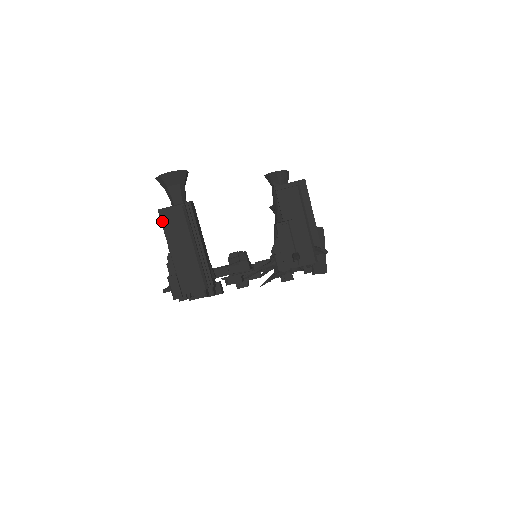
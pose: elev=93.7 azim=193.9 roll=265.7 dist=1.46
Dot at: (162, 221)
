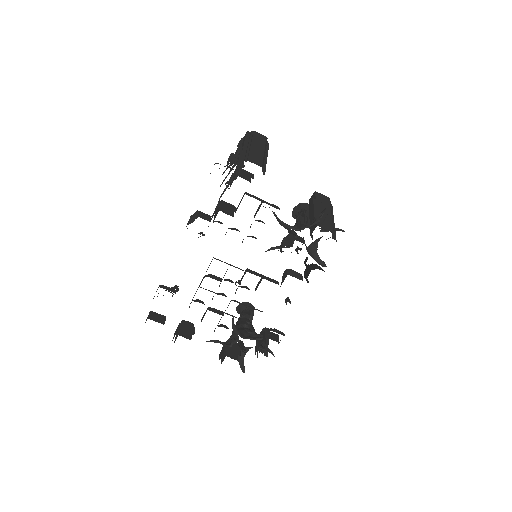
Dot at: (247, 135)
